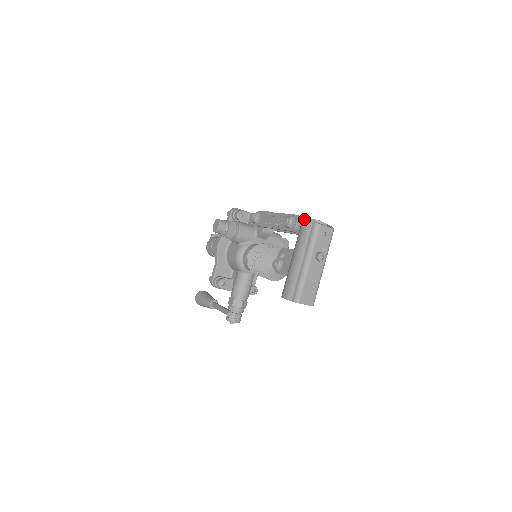
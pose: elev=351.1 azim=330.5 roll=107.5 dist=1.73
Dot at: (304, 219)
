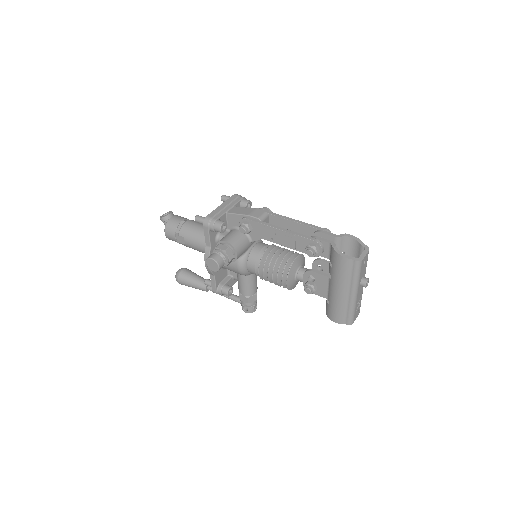
Dot at: (340, 258)
